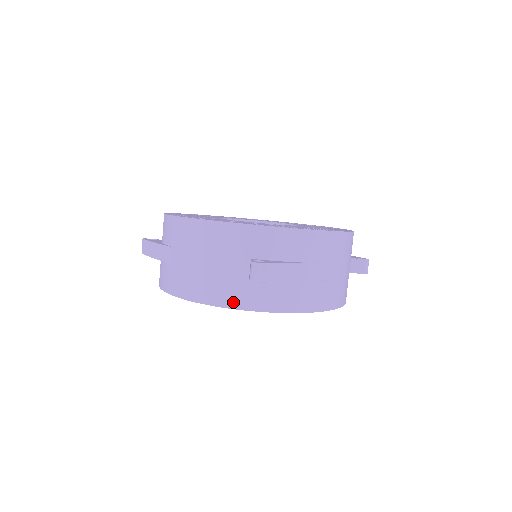
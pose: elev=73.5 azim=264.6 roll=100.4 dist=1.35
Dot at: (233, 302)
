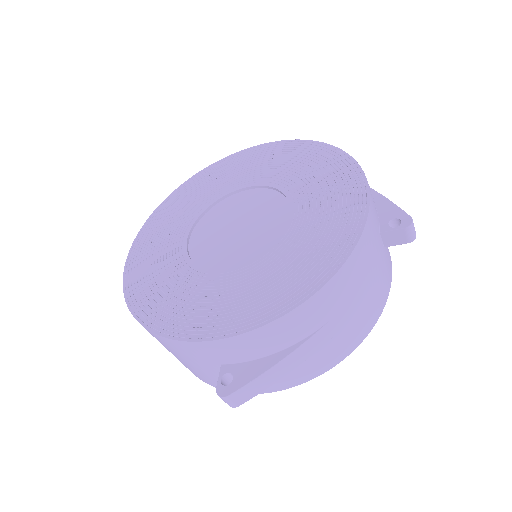
Dot at: occluded
